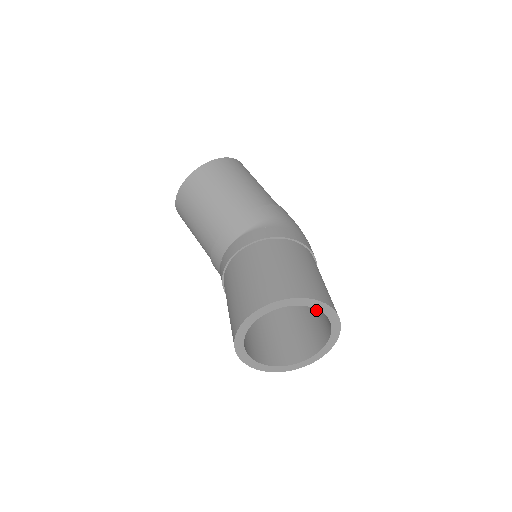
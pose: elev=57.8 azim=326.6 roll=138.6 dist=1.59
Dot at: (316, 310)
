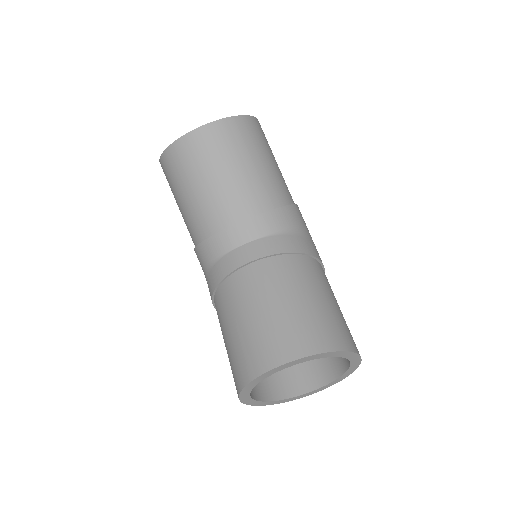
Dot at: occluded
